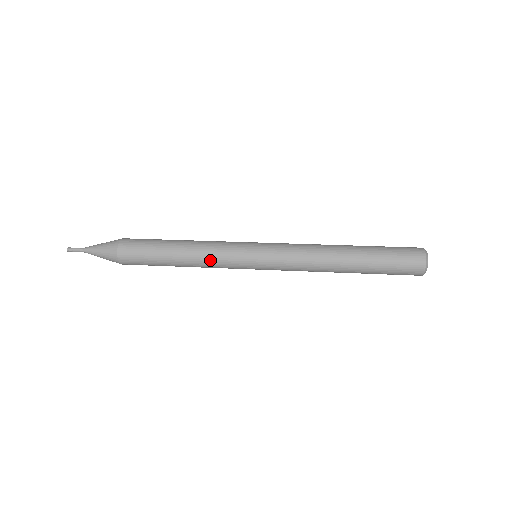
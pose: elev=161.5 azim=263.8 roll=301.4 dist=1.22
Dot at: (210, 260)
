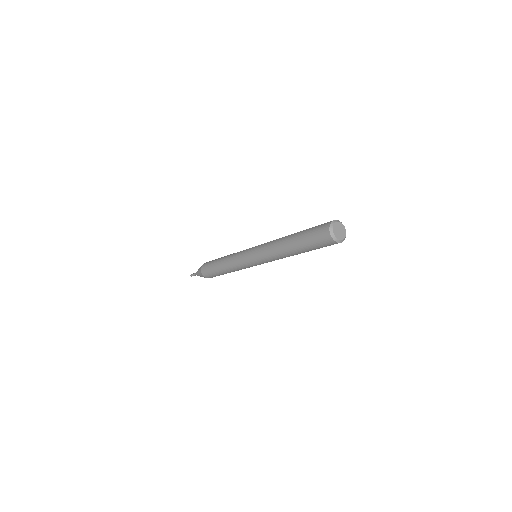
Dot at: (232, 261)
